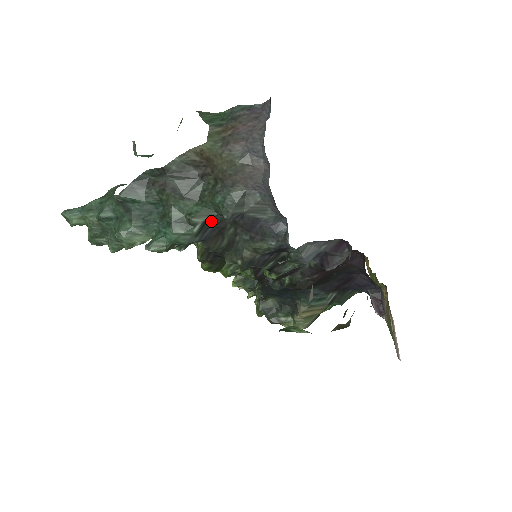
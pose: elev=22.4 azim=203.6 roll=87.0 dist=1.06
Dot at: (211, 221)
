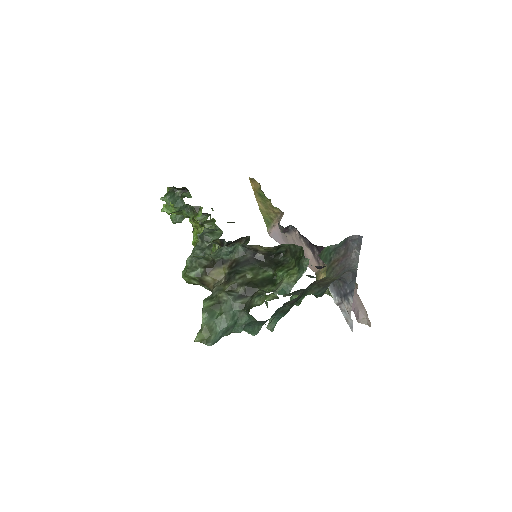
Dot at: occluded
